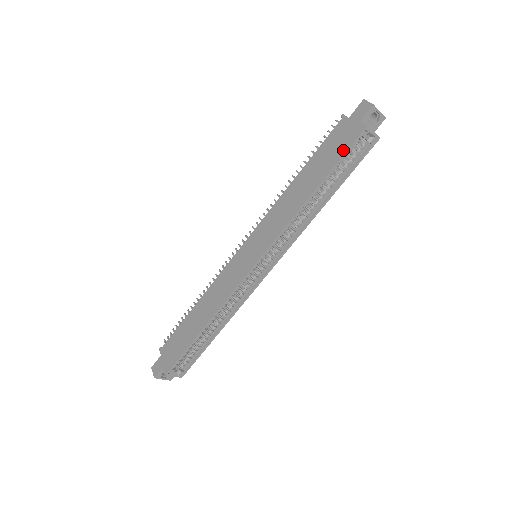
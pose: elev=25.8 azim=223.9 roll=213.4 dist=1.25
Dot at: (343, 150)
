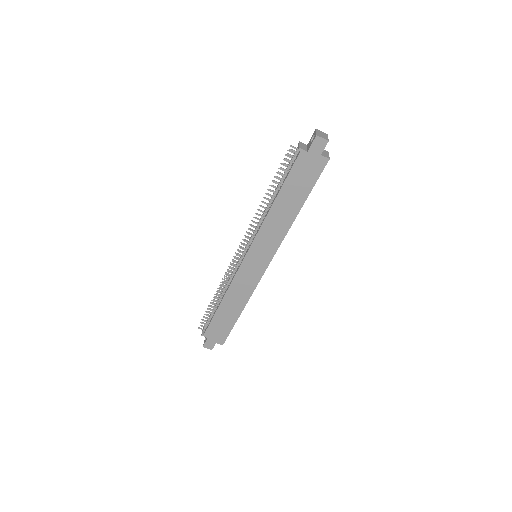
Dot at: (314, 179)
